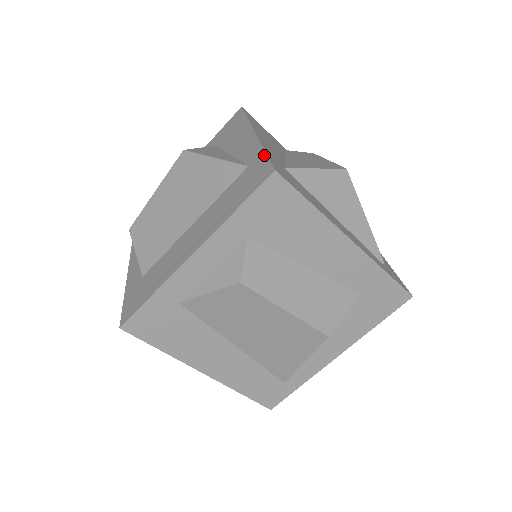
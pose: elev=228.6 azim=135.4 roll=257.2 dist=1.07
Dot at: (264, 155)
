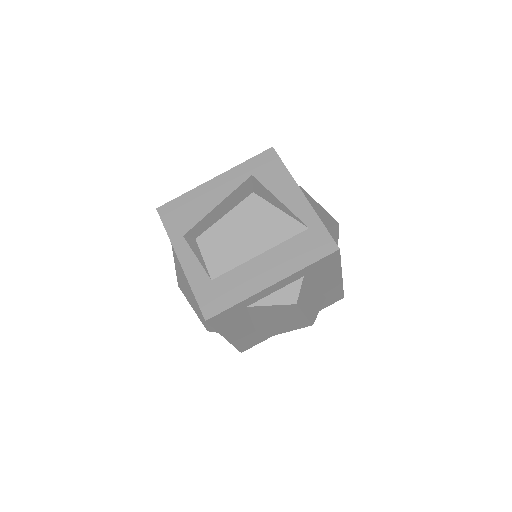
Dot at: (324, 227)
